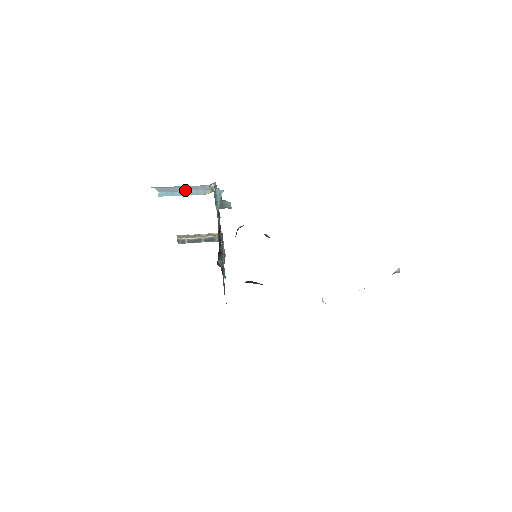
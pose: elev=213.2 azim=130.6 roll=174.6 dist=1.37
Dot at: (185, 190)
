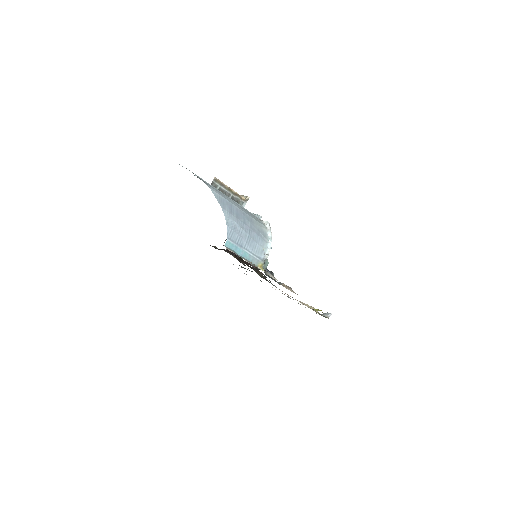
Dot at: (246, 250)
